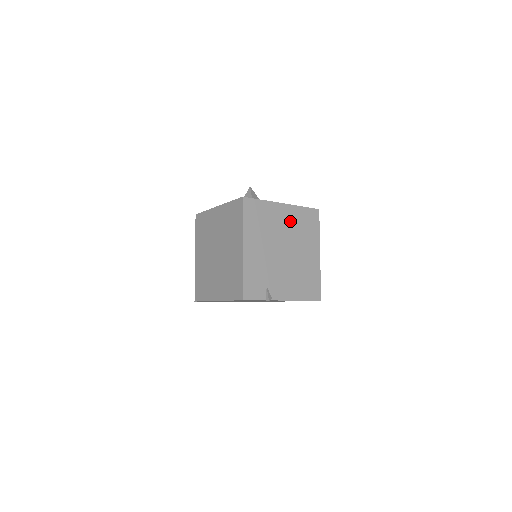
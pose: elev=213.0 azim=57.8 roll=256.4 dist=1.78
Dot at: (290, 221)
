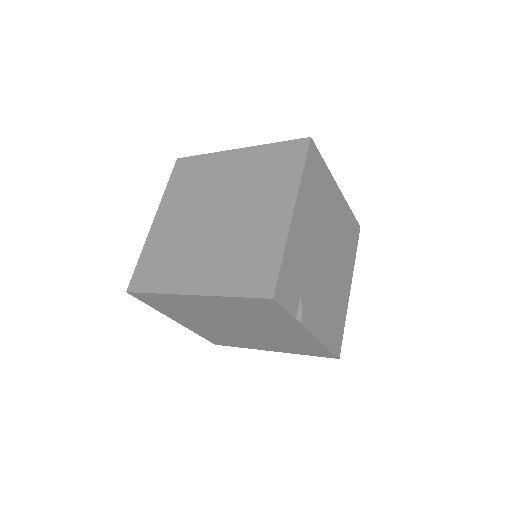
Dot at: (339, 218)
